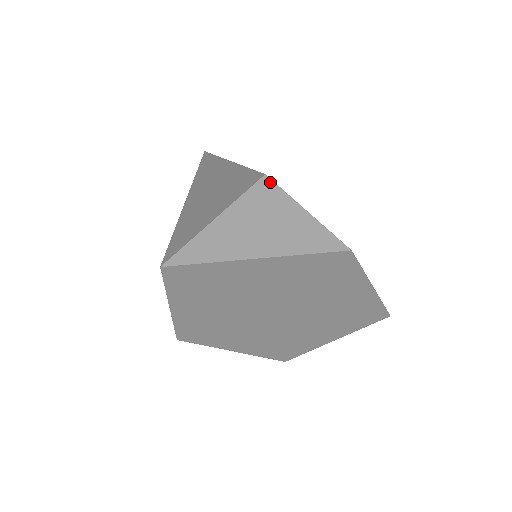
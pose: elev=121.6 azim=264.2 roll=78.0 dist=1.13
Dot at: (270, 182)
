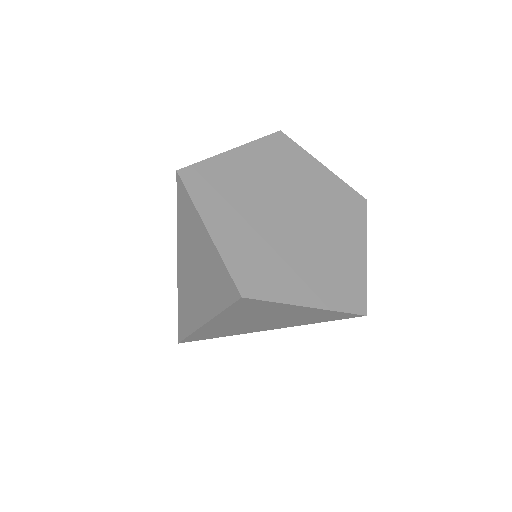
Dot at: occluded
